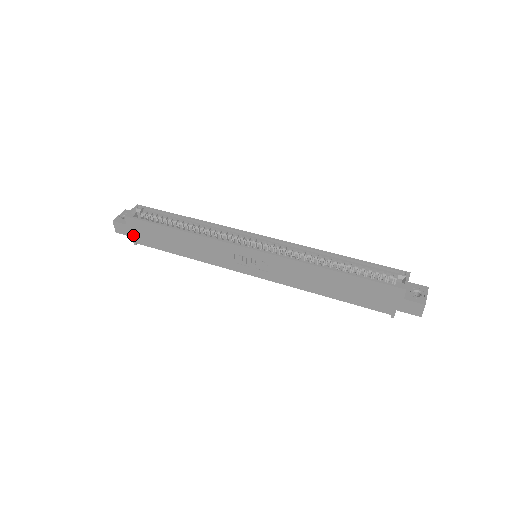
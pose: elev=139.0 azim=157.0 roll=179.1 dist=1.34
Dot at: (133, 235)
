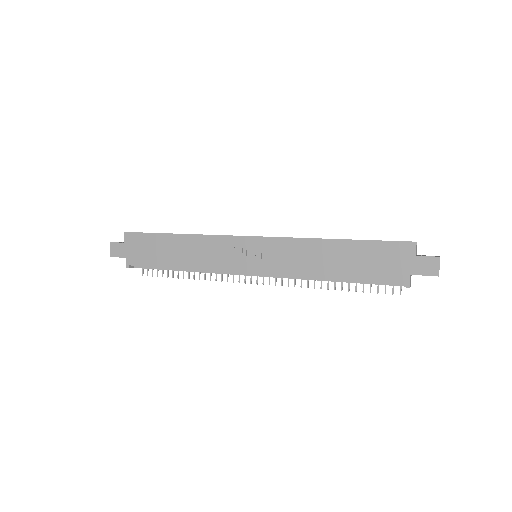
Dot at: (128, 255)
